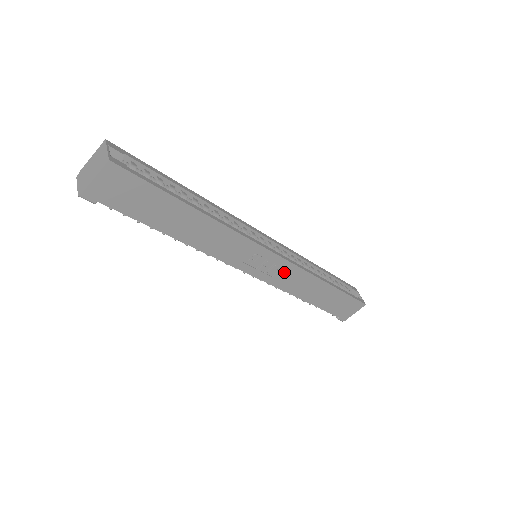
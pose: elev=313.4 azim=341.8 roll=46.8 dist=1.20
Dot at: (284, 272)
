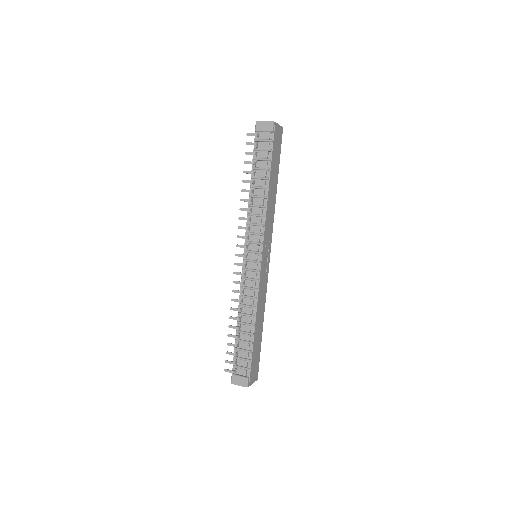
Dot at: (264, 279)
